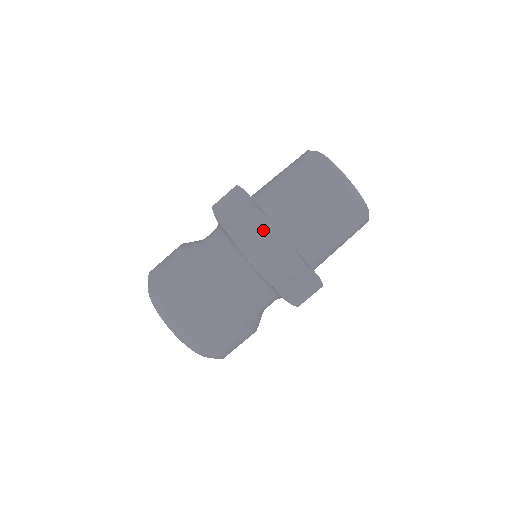
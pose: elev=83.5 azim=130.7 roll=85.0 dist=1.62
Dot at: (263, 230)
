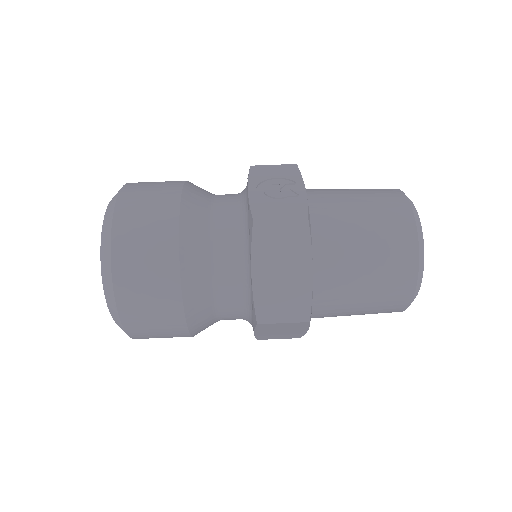
Dot at: (288, 180)
